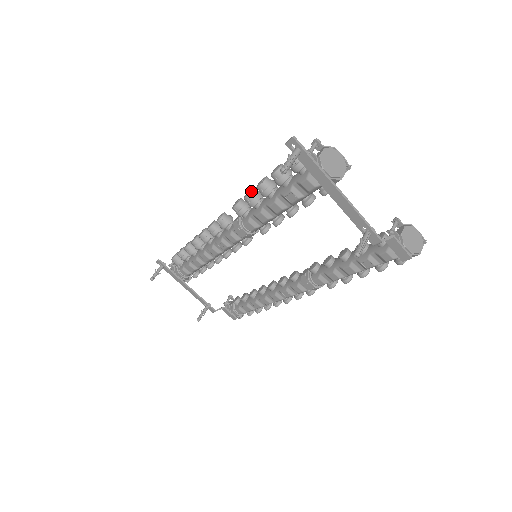
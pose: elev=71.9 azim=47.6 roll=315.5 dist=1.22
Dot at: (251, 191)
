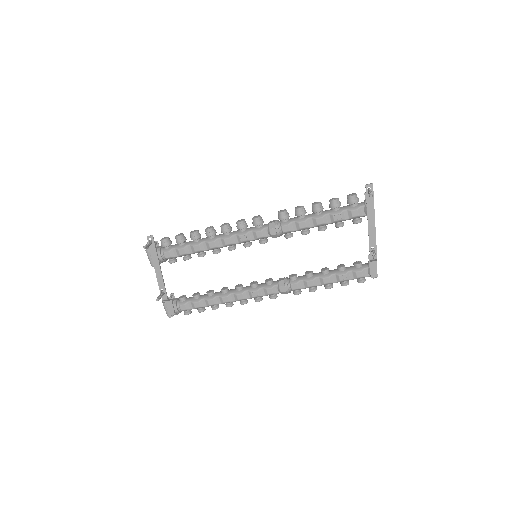
Dot at: occluded
